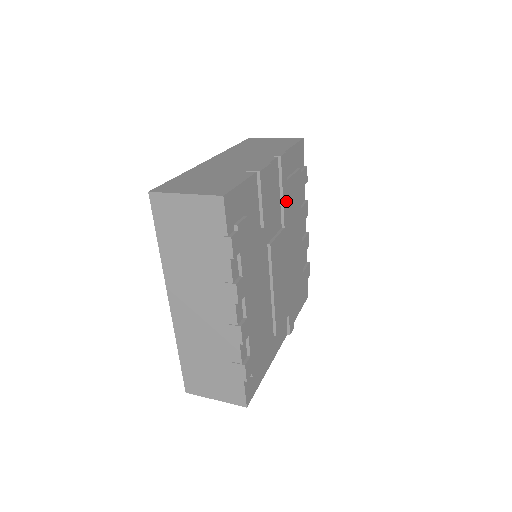
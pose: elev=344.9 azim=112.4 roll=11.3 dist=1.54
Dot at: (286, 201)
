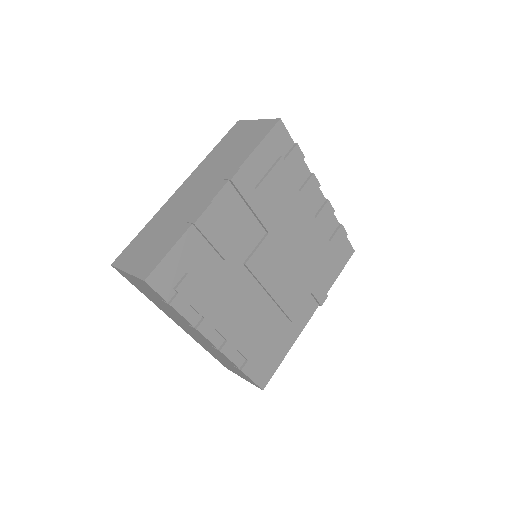
Dot at: (262, 209)
